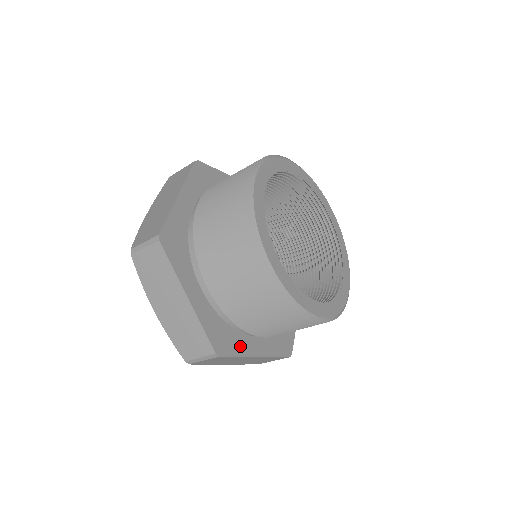
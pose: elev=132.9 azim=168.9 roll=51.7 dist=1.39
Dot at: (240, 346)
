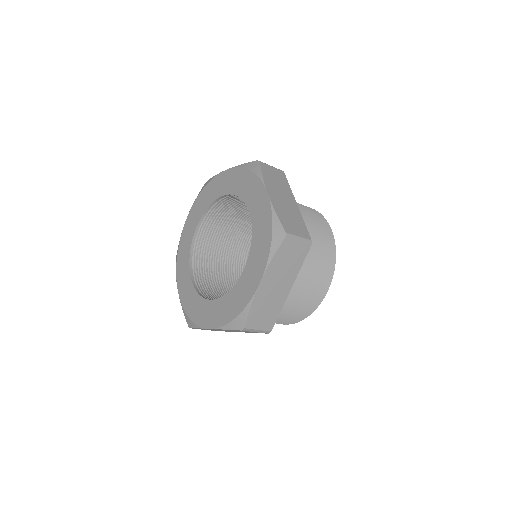
Dot at: occluded
